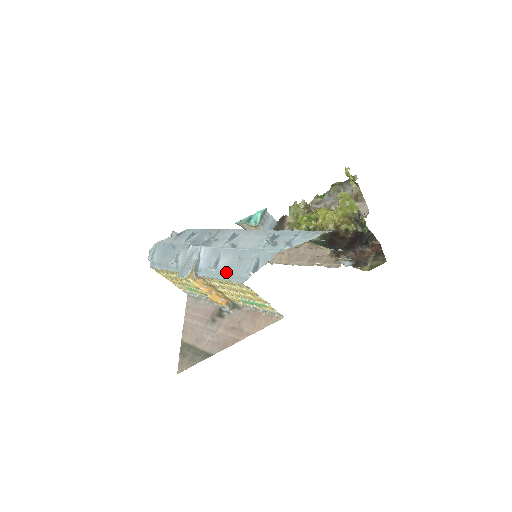
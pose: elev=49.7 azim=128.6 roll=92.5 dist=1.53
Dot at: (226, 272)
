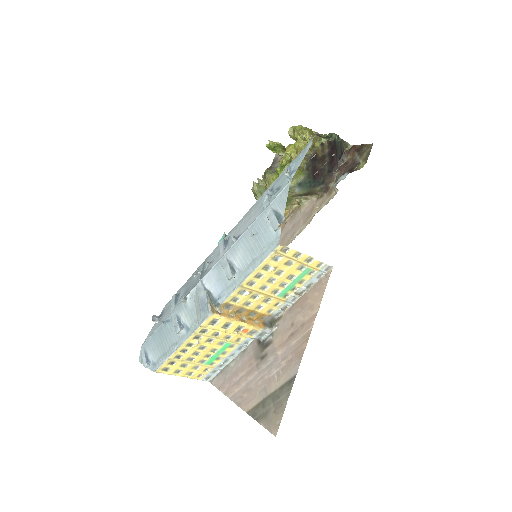
Dot at: (250, 261)
